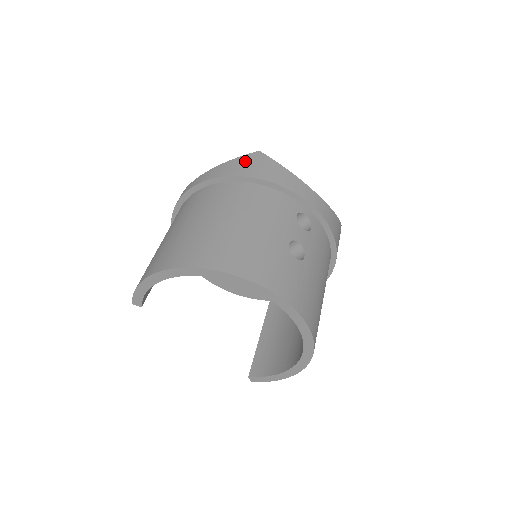
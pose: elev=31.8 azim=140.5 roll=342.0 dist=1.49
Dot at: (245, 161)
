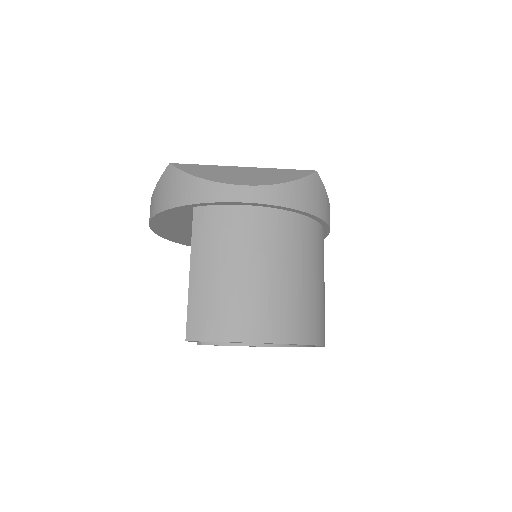
Dot at: (311, 188)
